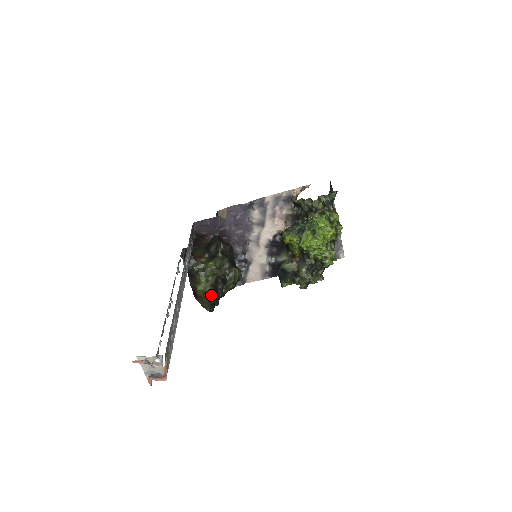
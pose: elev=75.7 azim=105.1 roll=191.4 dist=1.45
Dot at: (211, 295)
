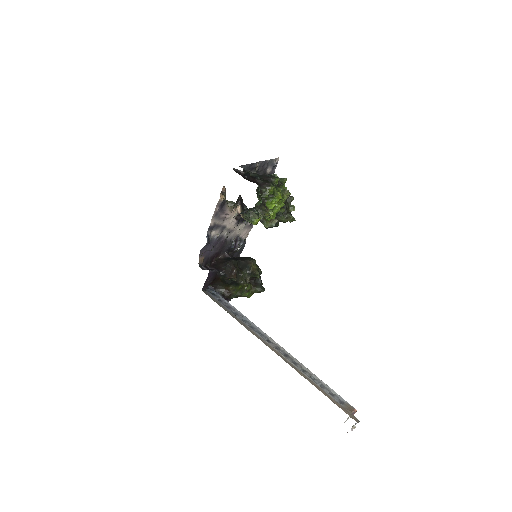
Dot at: (260, 292)
